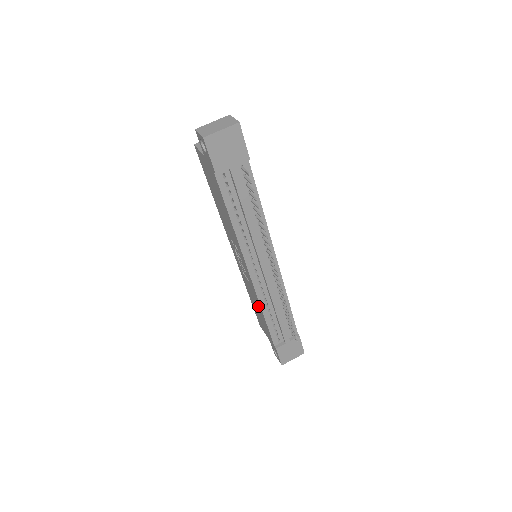
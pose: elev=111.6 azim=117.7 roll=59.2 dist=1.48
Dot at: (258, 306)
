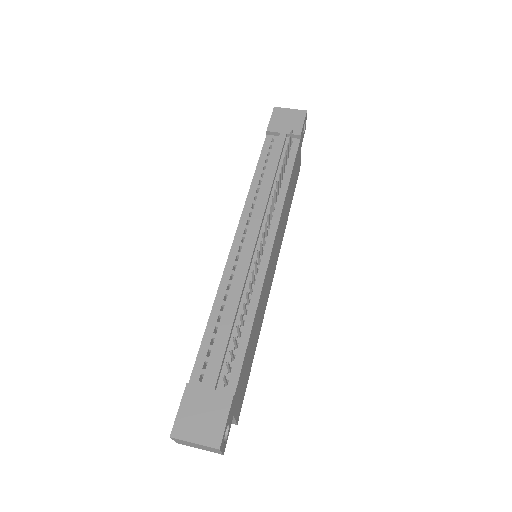
Dot at: occluded
